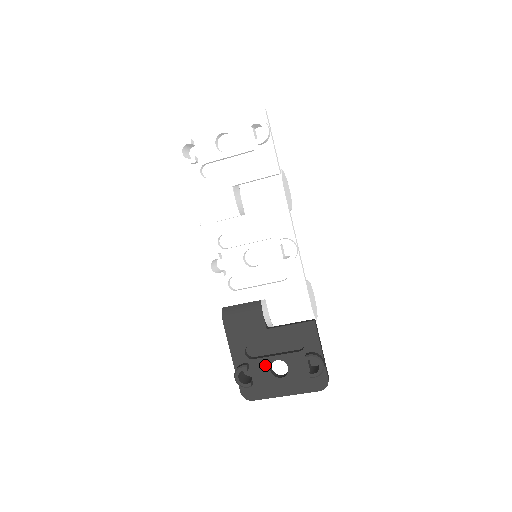
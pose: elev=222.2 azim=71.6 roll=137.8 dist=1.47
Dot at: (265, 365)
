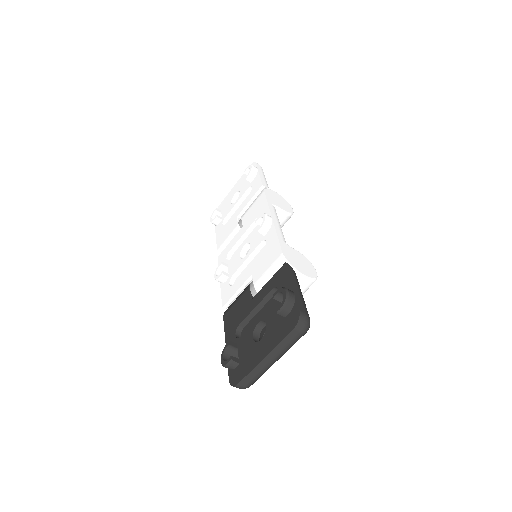
Dot at: (249, 336)
